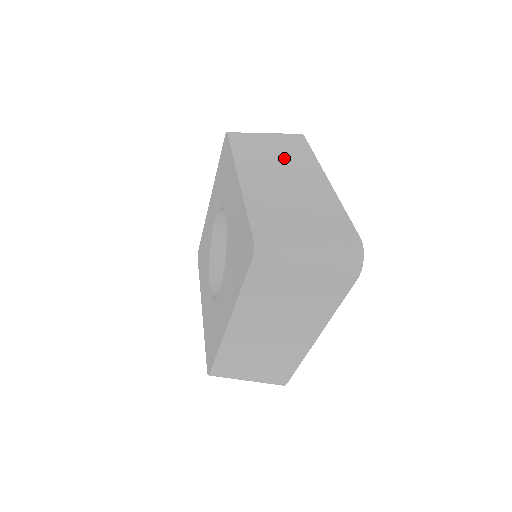
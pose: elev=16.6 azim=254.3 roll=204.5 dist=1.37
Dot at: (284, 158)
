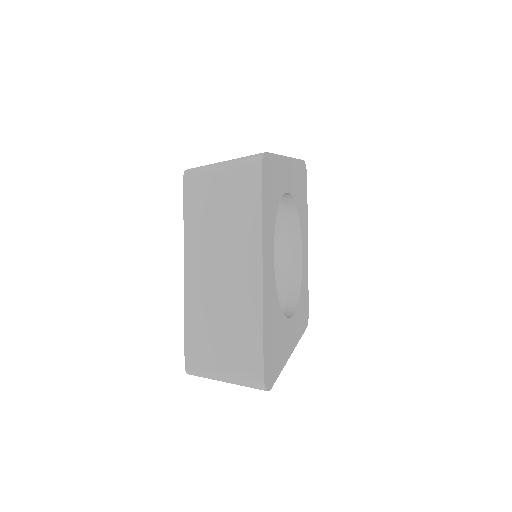
Dot at: (229, 231)
